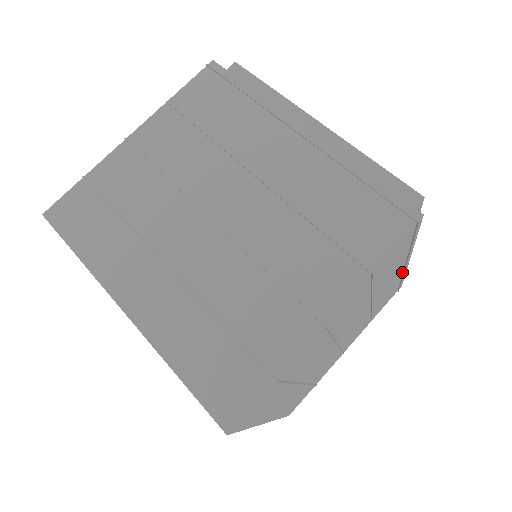
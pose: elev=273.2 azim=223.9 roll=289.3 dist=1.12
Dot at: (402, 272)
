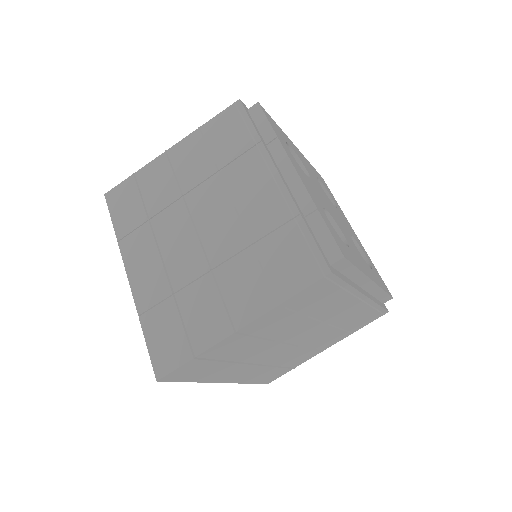
Dot at: occluded
